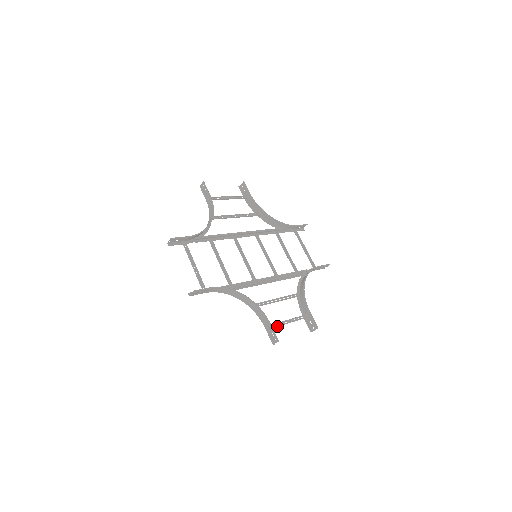
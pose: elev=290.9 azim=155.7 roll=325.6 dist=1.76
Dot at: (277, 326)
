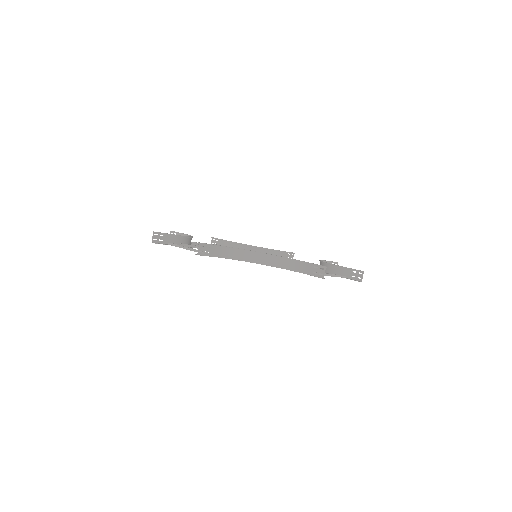
Dot at: occluded
